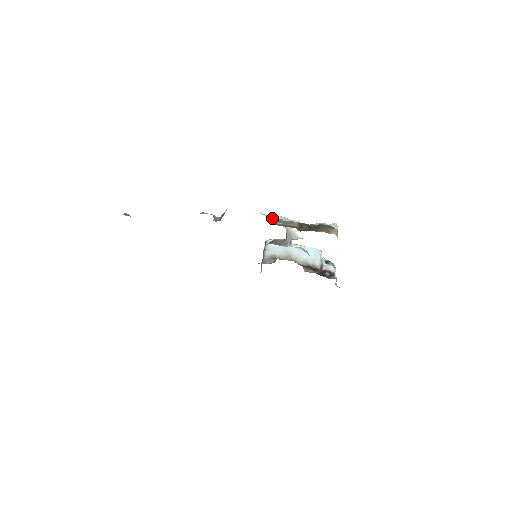
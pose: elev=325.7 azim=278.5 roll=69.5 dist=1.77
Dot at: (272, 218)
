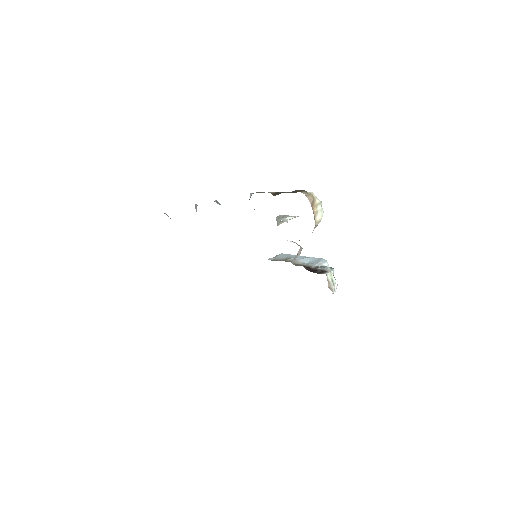
Dot at: (277, 219)
